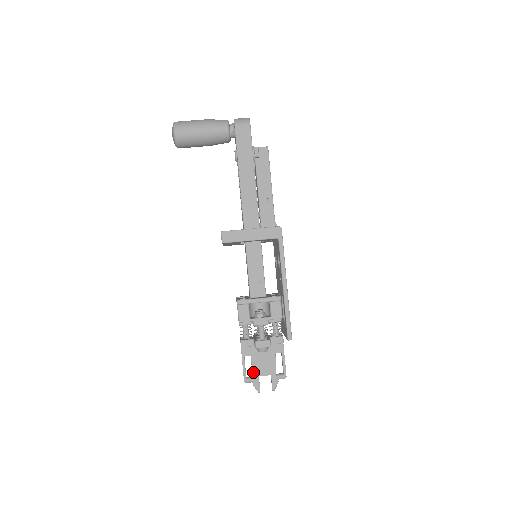
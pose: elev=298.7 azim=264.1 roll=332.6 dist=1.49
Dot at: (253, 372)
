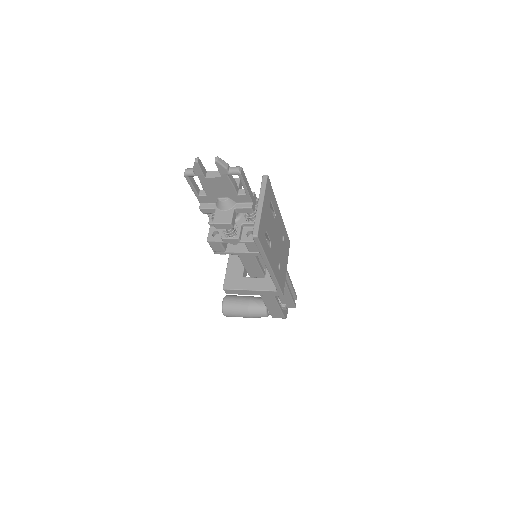
Dot at: occluded
